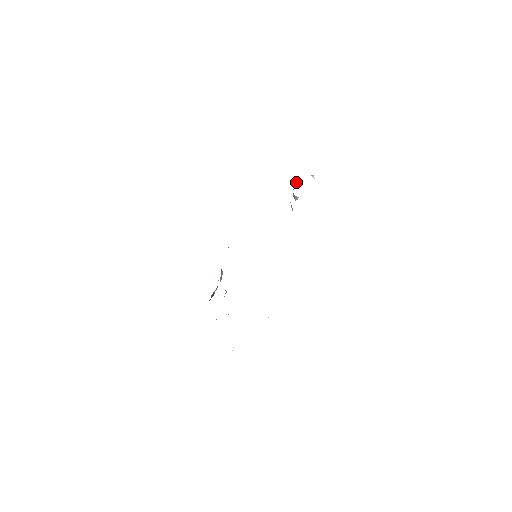
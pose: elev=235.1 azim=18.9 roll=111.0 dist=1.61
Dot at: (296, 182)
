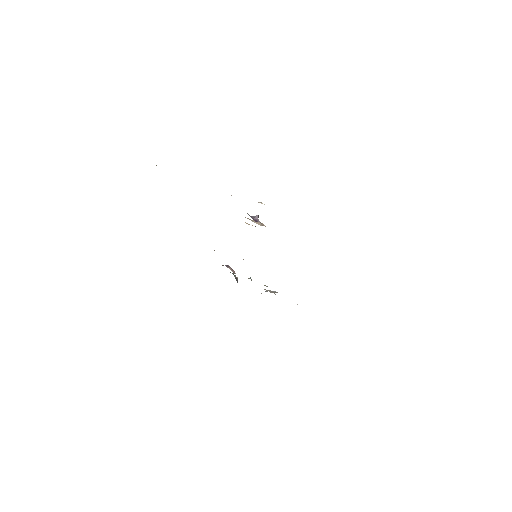
Dot at: occluded
